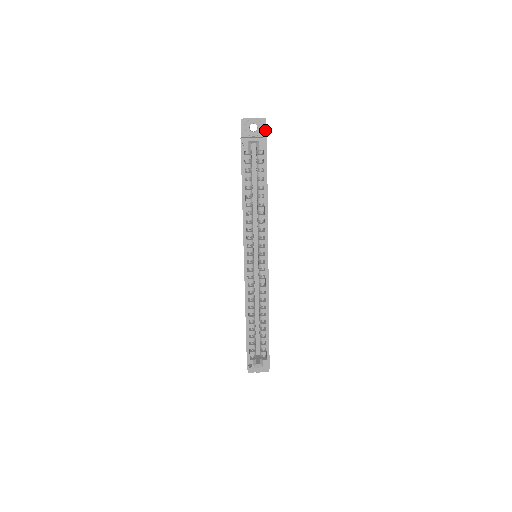
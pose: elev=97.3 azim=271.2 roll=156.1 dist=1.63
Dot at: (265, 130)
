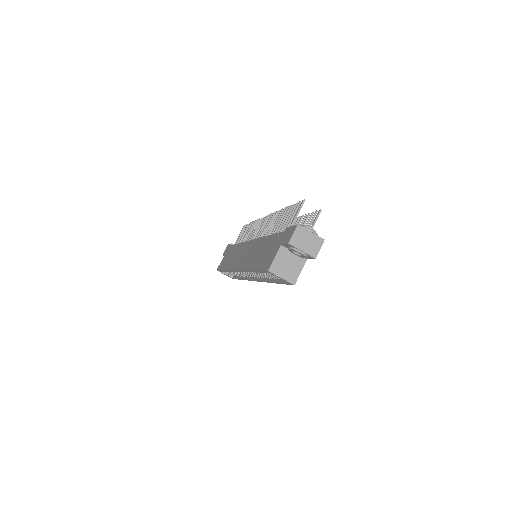
Dot at: (309, 258)
